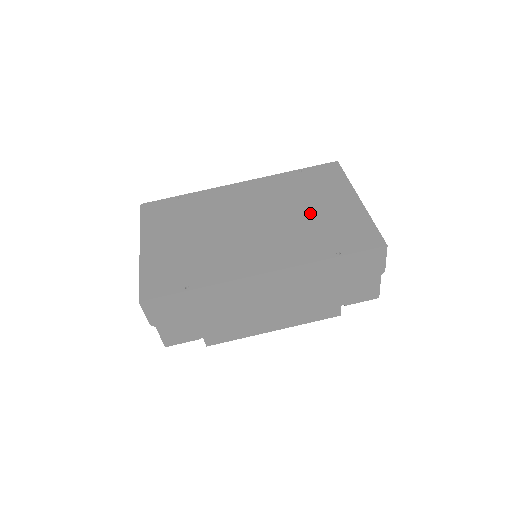
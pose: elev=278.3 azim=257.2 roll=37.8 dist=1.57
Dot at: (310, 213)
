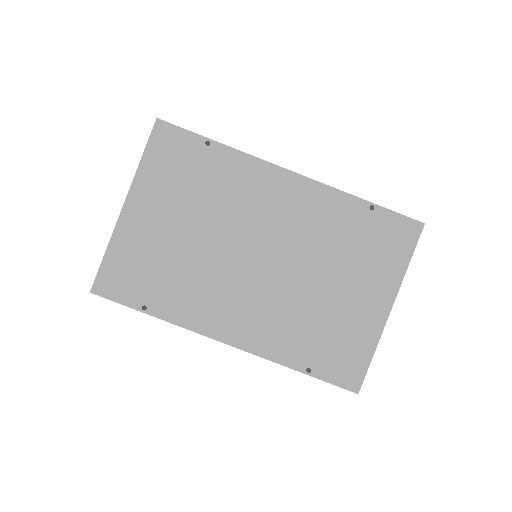
Dot at: (327, 292)
